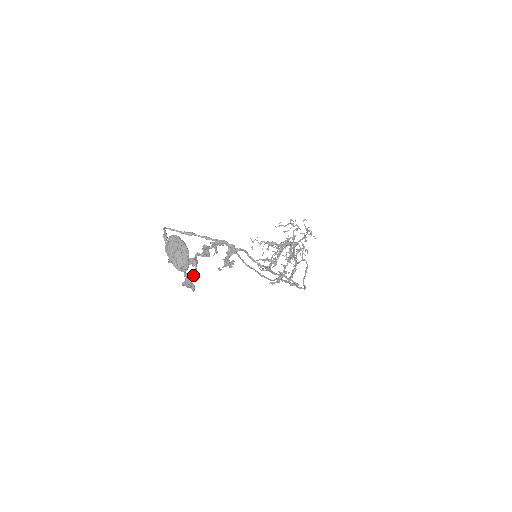
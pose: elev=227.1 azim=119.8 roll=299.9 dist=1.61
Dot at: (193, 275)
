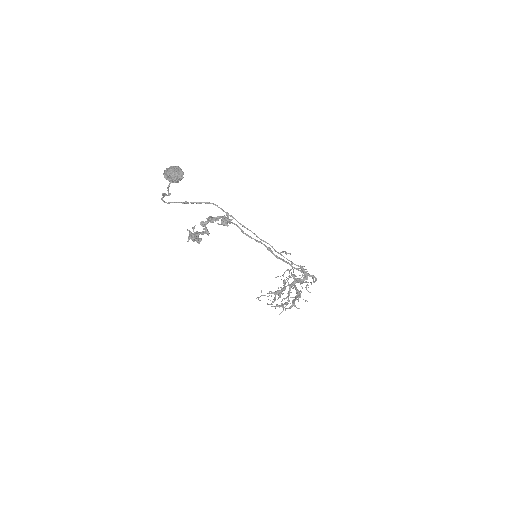
Dot at: occluded
